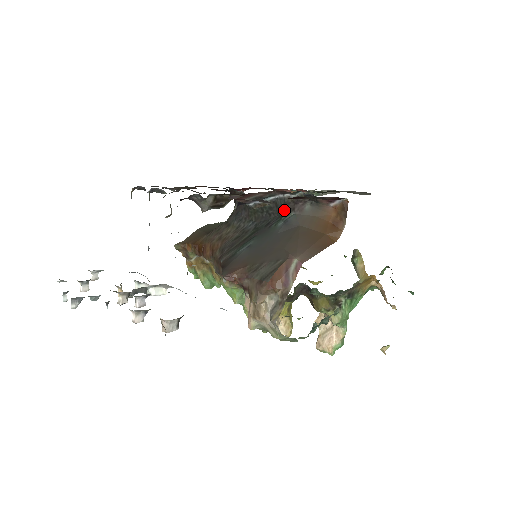
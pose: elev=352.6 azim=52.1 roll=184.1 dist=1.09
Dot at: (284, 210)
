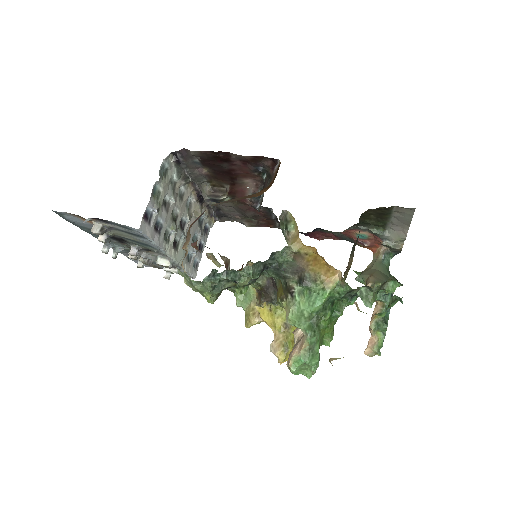
Dot at: occluded
